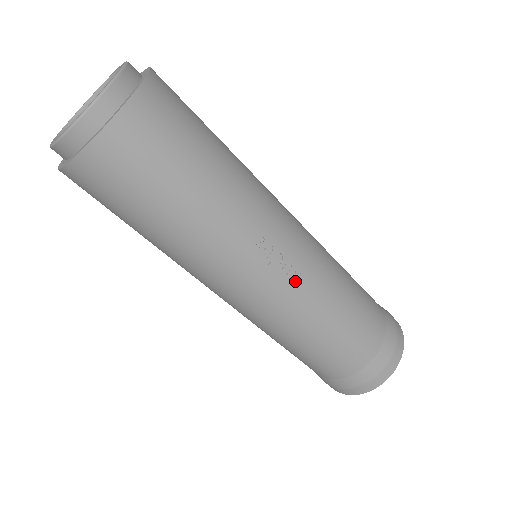
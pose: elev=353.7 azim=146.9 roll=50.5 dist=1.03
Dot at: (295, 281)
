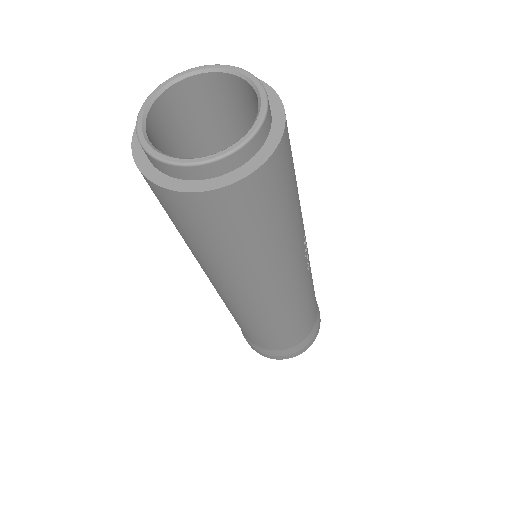
Dot at: (308, 268)
